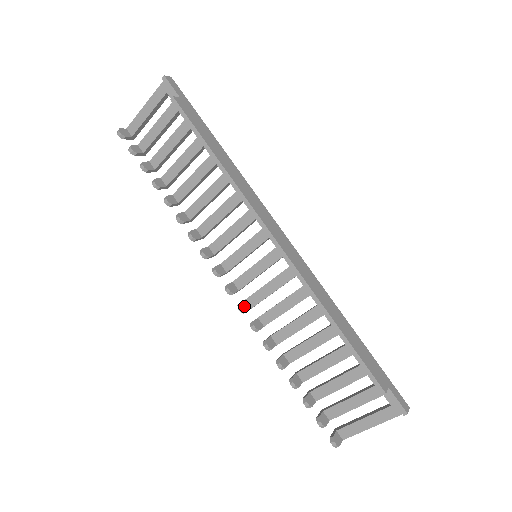
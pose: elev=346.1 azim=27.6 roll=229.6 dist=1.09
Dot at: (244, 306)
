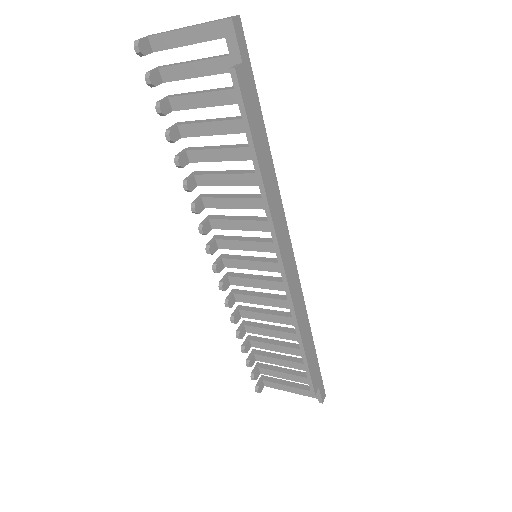
Dot at: (225, 285)
